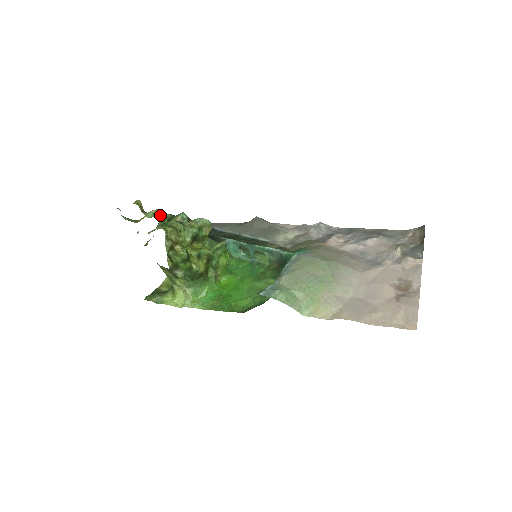
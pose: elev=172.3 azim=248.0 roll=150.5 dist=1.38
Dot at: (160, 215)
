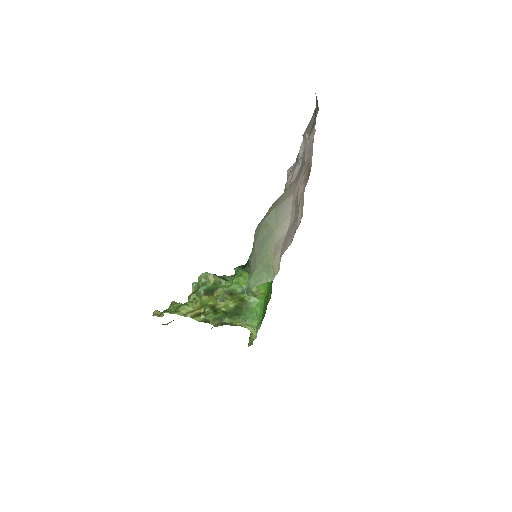
Dot at: (171, 306)
